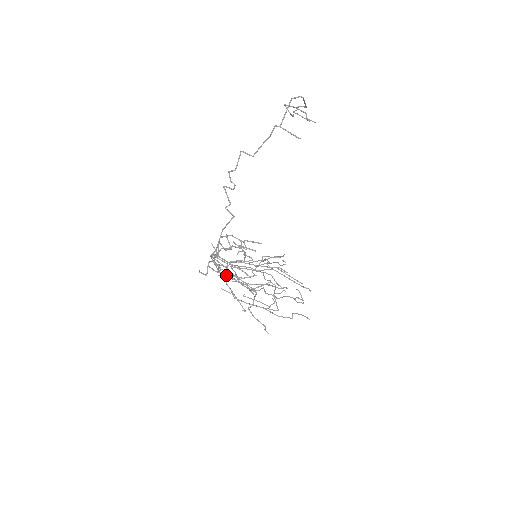
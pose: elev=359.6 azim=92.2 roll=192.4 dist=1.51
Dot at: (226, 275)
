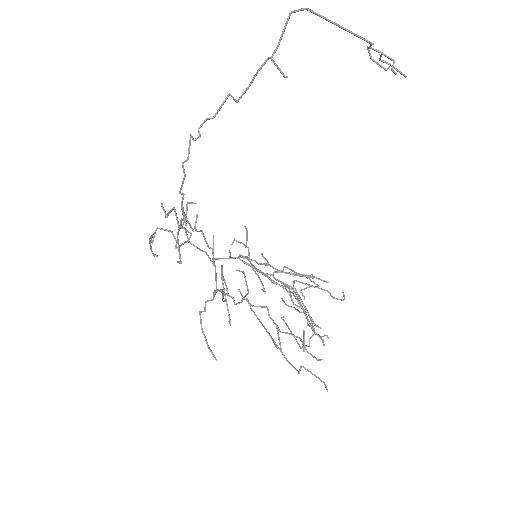
Dot at: (221, 267)
